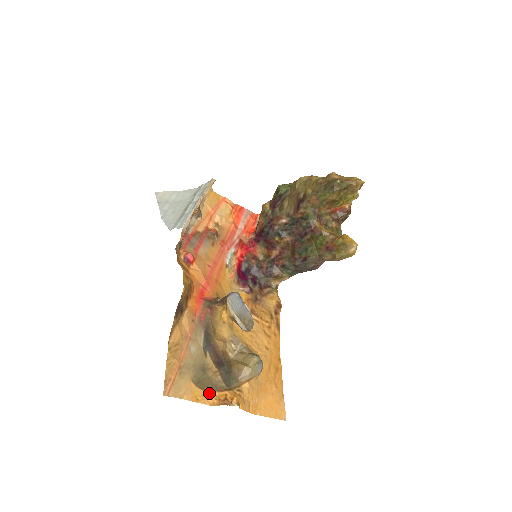
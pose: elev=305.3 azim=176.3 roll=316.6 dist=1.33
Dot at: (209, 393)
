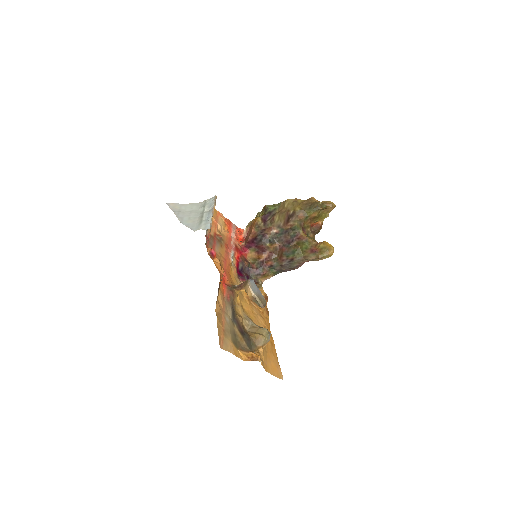
Dot at: (241, 352)
